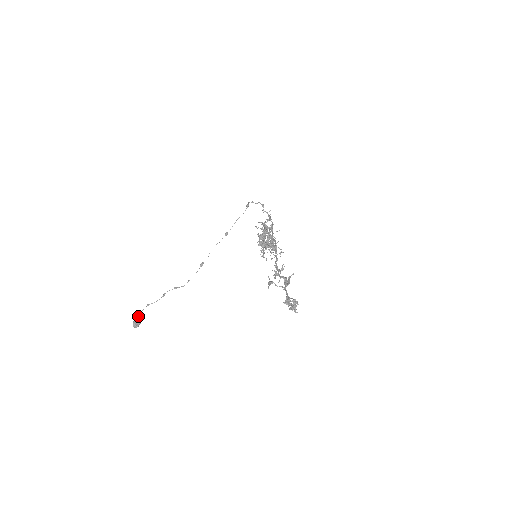
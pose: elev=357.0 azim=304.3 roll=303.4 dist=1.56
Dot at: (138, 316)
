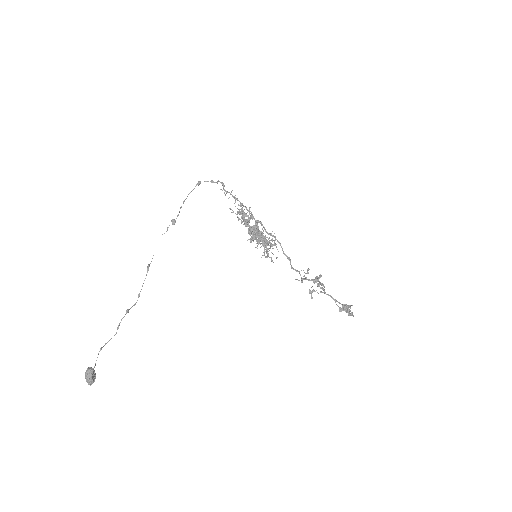
Dot at: (93, 369)
